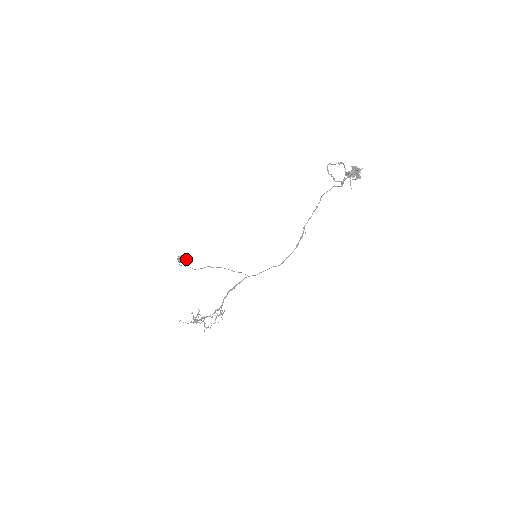
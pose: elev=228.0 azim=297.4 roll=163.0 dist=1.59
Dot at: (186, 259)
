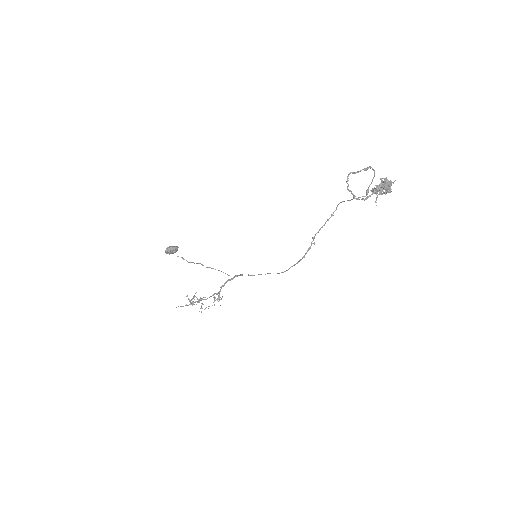
Dot at: (175, 251)
